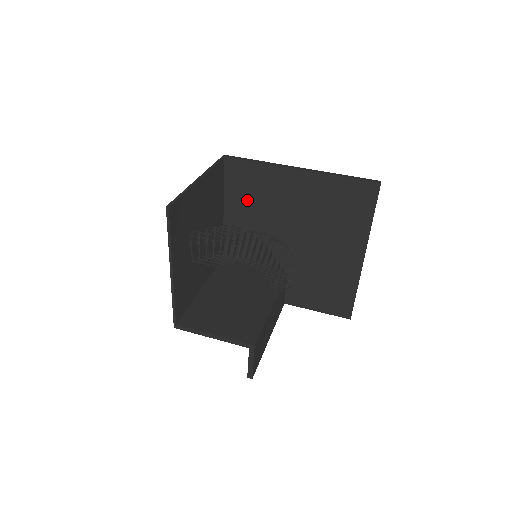
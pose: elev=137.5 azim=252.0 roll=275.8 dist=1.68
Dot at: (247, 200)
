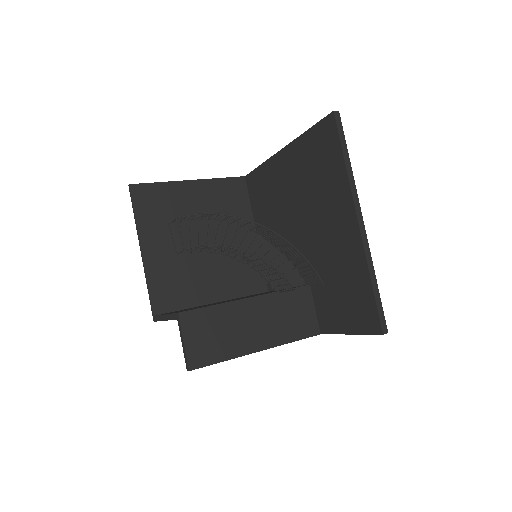
Dot at: (265, 210)
